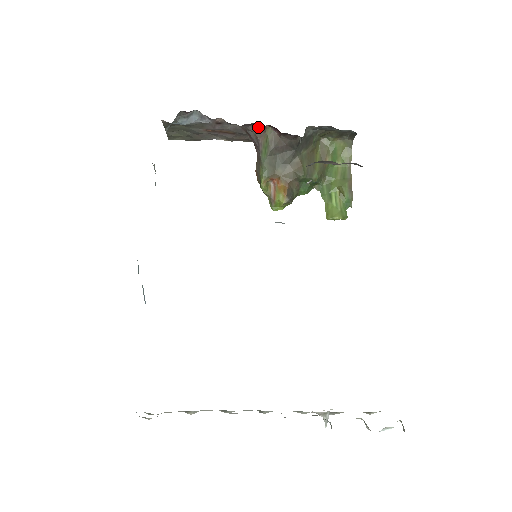
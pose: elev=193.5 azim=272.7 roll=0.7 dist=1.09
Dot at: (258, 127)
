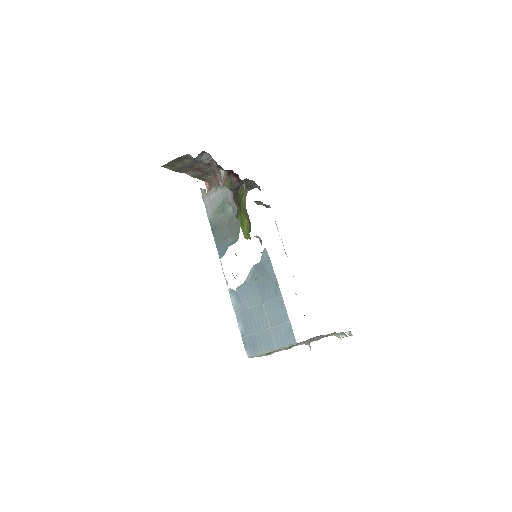
Dot at: (228, 173)
